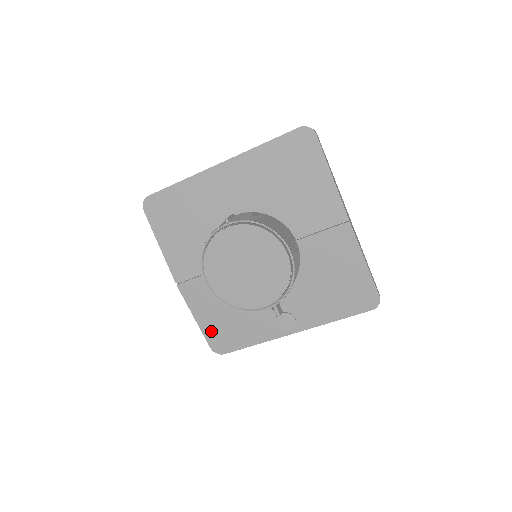
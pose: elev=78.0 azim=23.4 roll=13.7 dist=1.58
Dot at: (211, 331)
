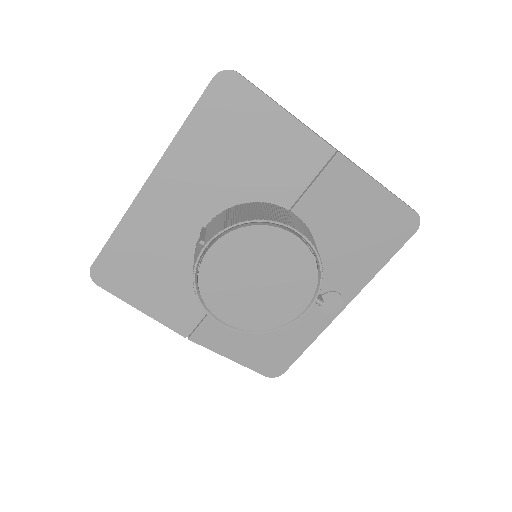
Dot at: (256, 360)
